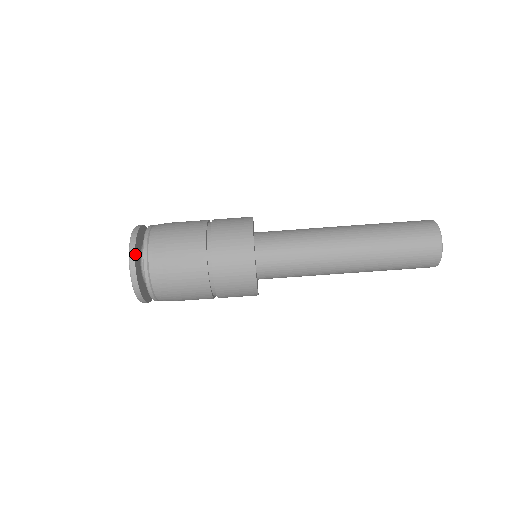
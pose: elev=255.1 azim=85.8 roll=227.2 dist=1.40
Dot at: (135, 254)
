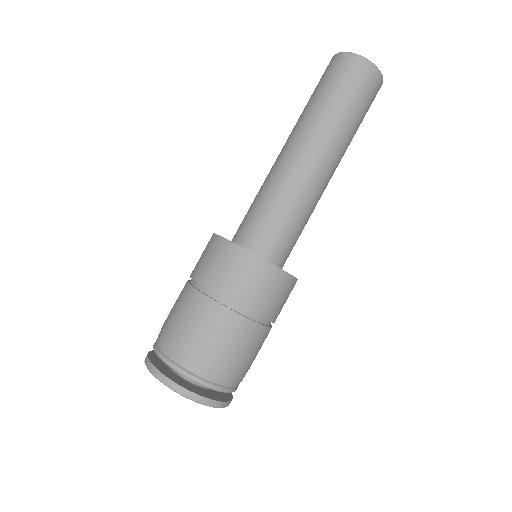
Dot at: (159, 371)
